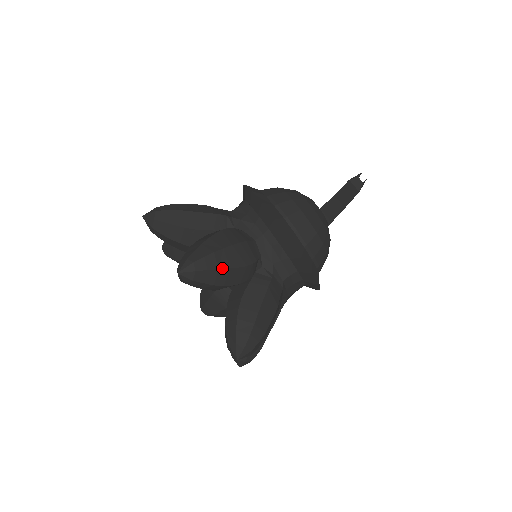
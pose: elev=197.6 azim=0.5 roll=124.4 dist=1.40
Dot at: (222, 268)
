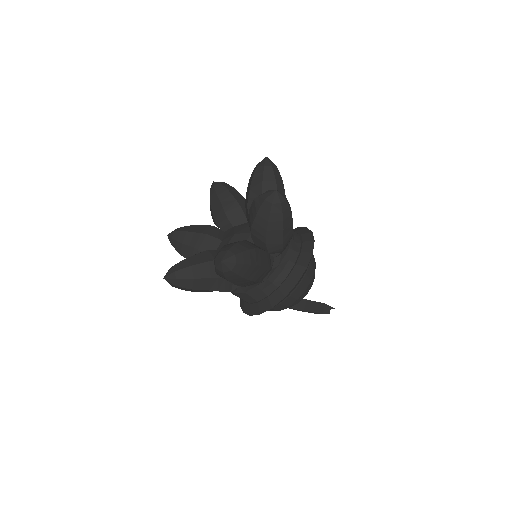
Dot at: (284, 224)
